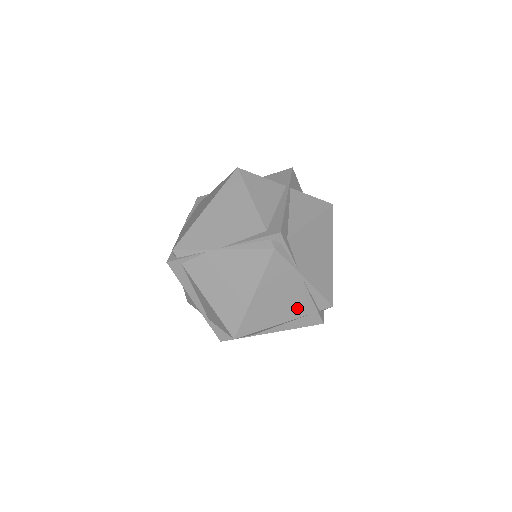
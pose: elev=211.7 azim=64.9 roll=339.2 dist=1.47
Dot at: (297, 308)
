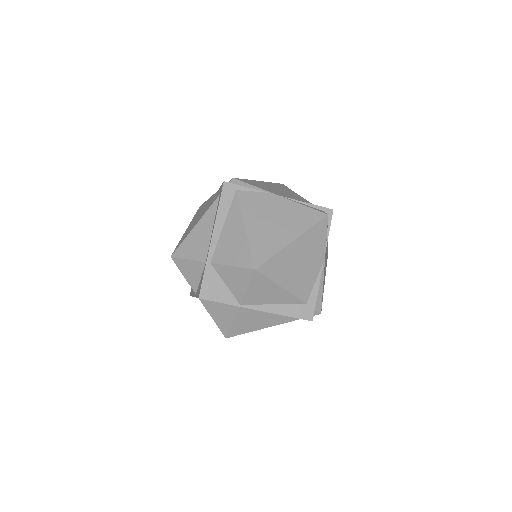
Dot at: (305, 287)
